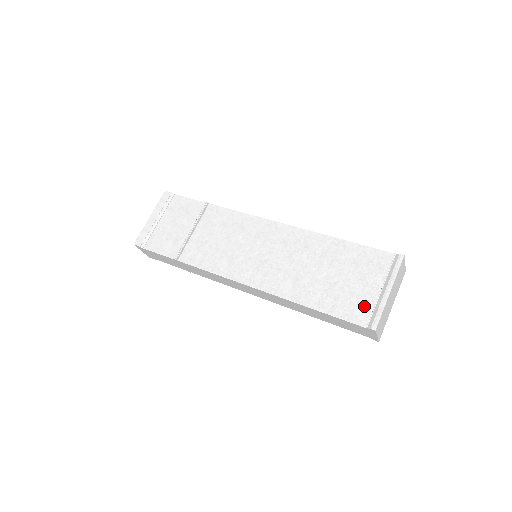
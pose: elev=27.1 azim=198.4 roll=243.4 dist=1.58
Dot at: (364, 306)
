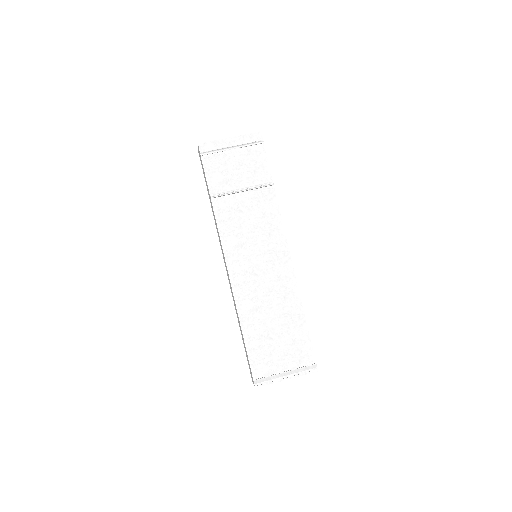
Dot at: (267, 369)
